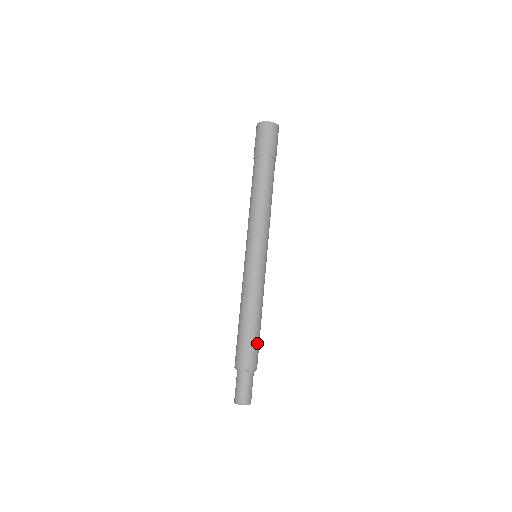
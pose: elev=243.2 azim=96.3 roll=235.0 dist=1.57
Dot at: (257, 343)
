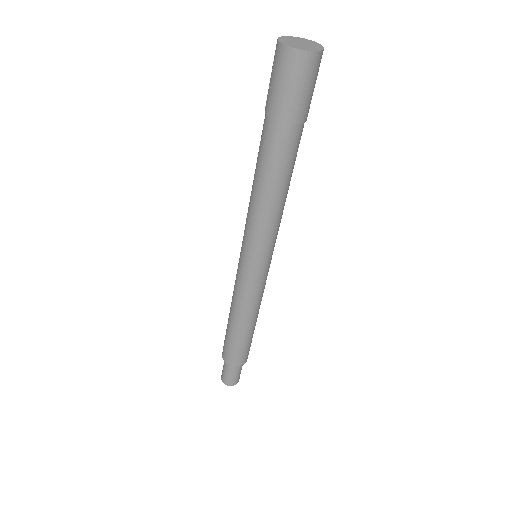
Dot at: (250, 343)
